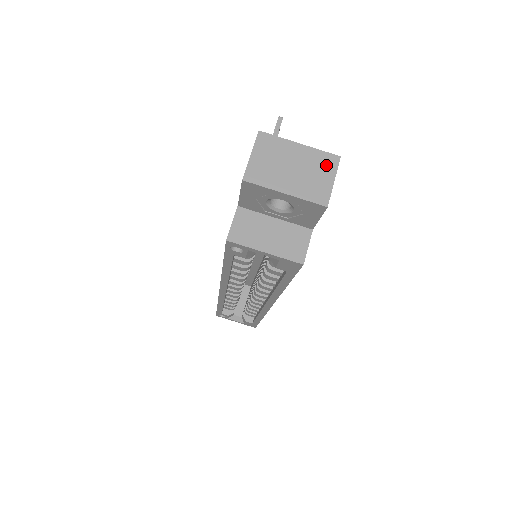
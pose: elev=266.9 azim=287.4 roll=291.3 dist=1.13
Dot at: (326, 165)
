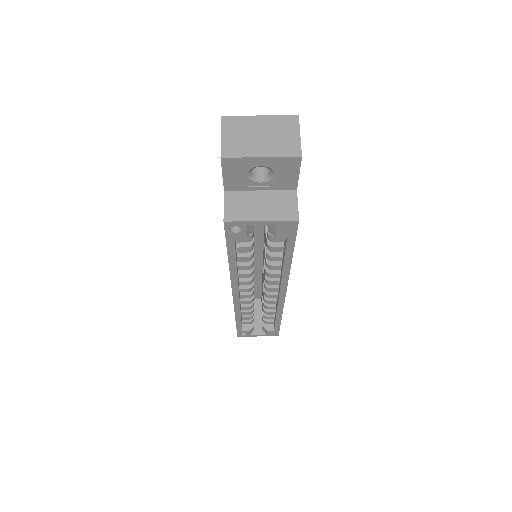
Dot at: (288, 125)
